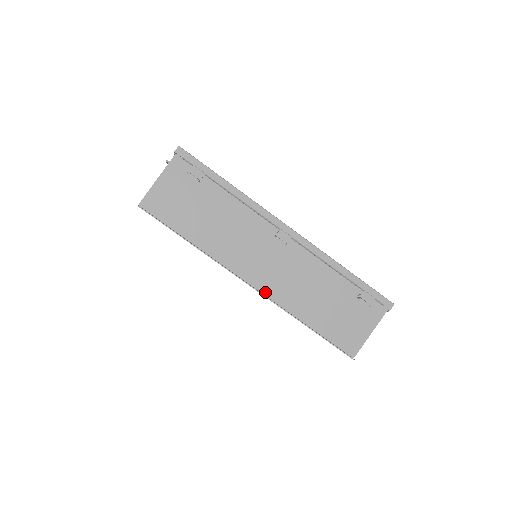
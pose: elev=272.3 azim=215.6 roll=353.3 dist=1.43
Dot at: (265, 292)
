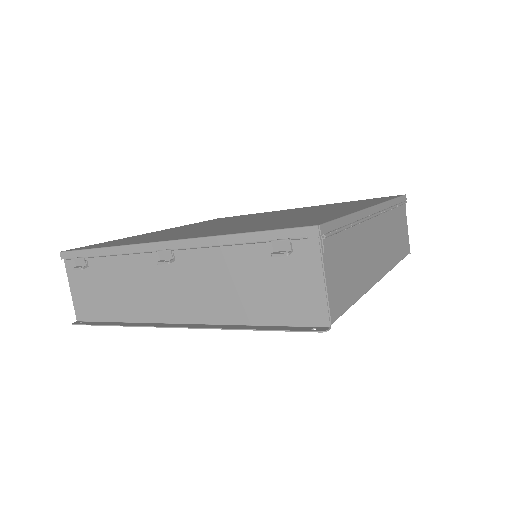
Dot at: (196, 321)
